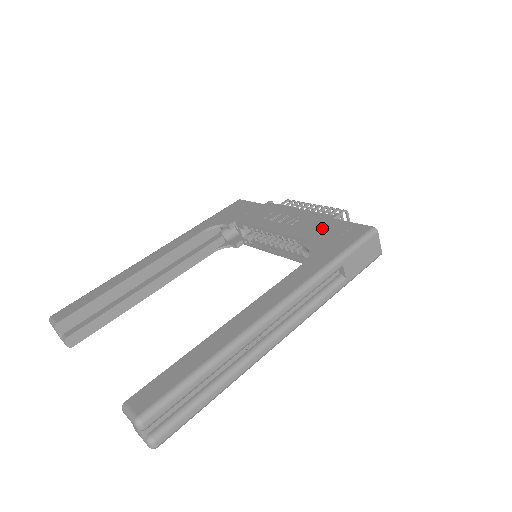
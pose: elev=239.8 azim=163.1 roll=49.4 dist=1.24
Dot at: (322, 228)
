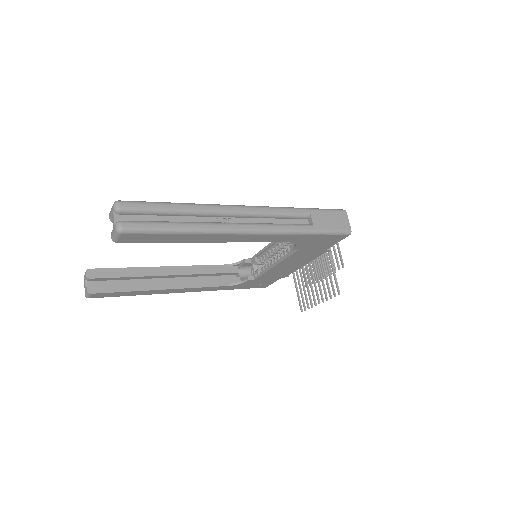
Dot at: occluded
